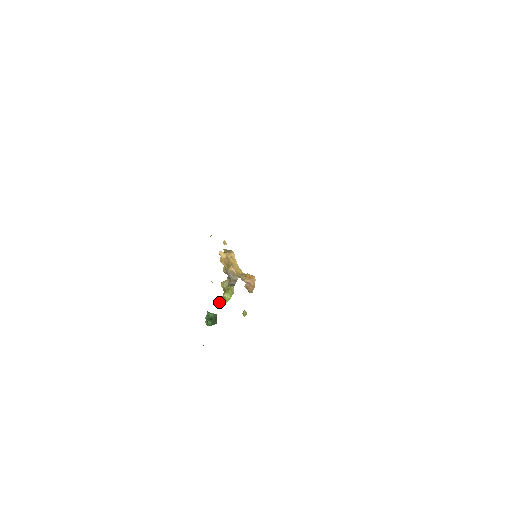
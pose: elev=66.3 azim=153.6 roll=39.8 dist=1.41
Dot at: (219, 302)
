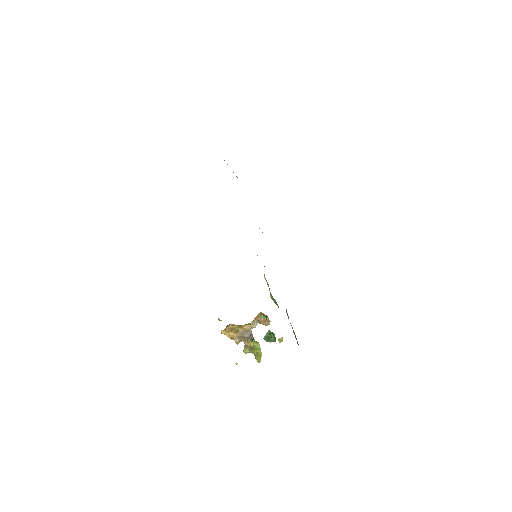
Dot at: (264, 316)
